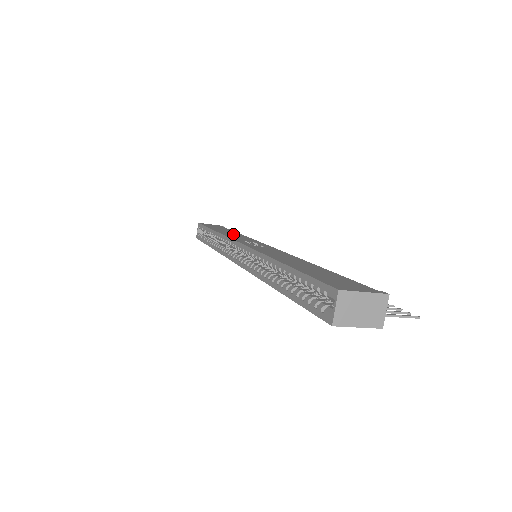
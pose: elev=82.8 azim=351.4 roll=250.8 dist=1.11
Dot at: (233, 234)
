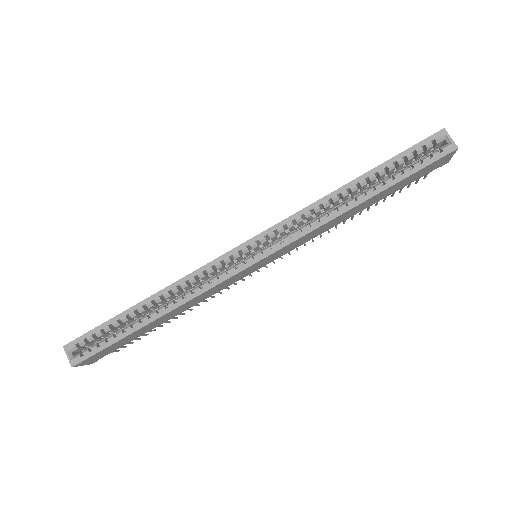
Dot at: occluded
